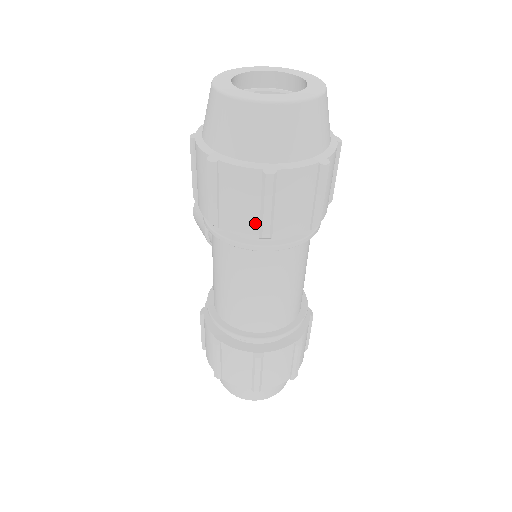
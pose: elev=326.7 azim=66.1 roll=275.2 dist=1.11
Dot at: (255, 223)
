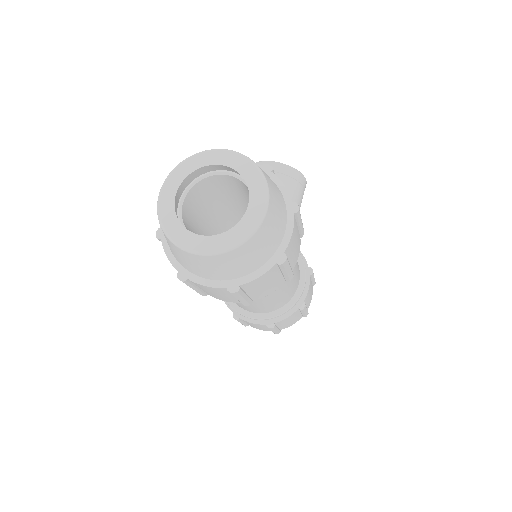
Dot at: occluded
